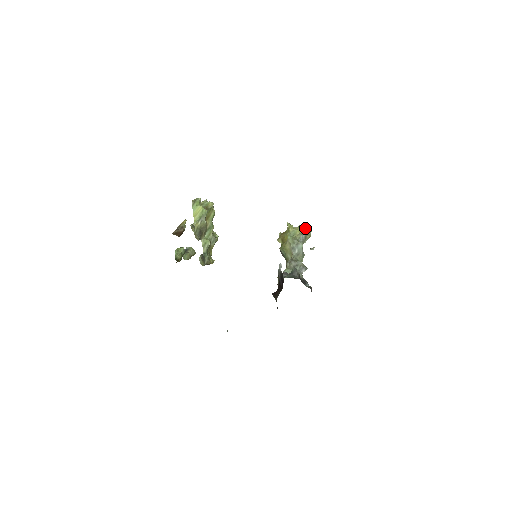
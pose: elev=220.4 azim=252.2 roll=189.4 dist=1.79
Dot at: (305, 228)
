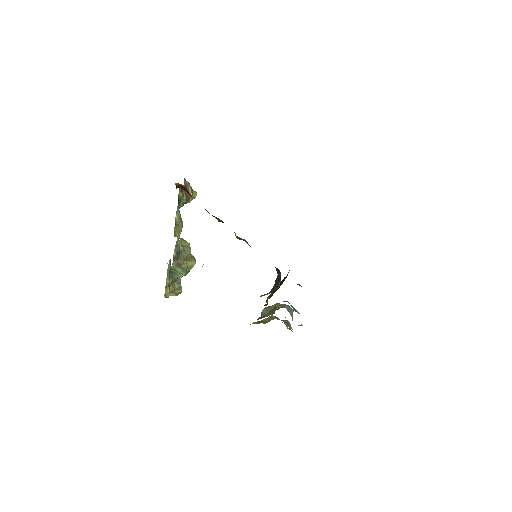
Dot at: occluded
